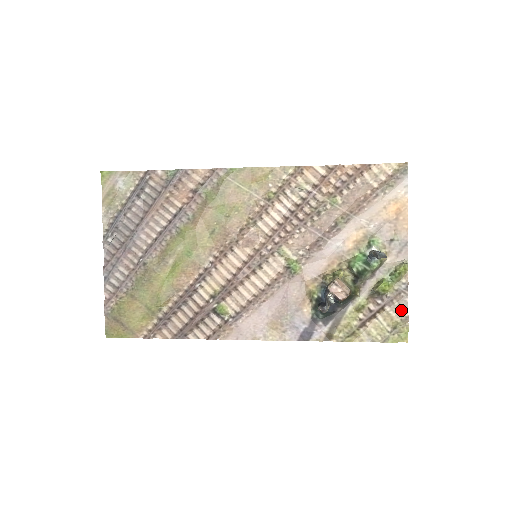
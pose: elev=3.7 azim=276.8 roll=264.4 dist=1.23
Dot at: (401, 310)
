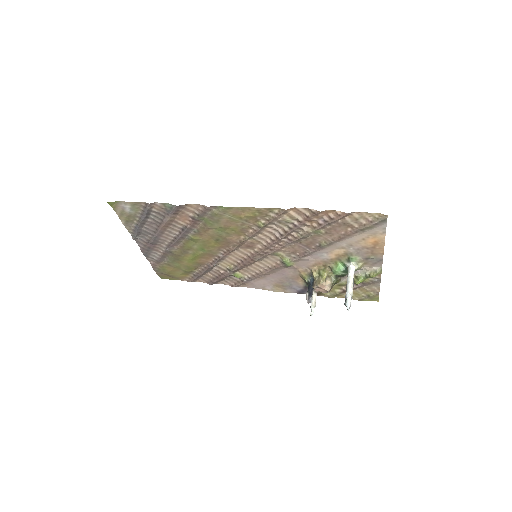
Dot at: (374, 288)
